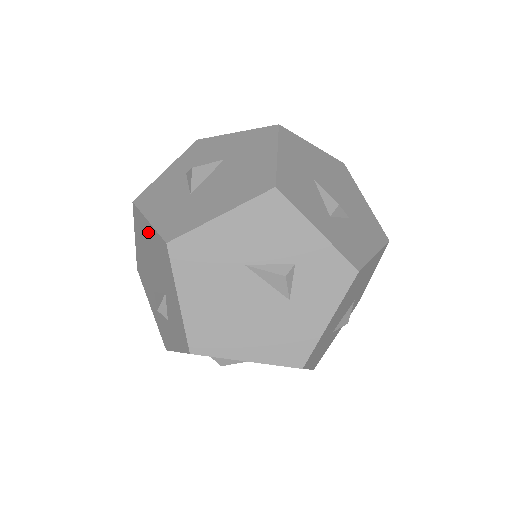
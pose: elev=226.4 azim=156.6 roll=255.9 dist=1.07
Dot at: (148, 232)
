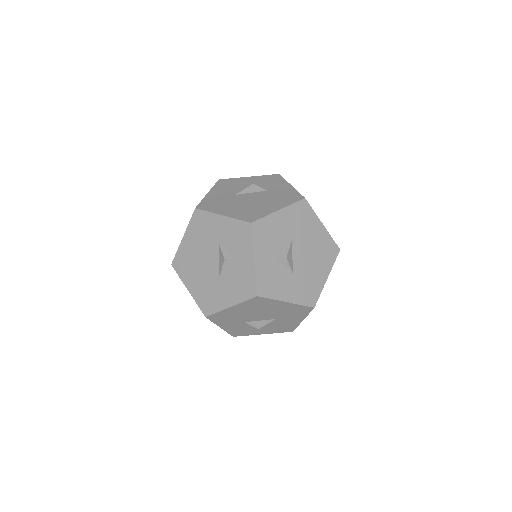
Dot at: (188, 244)
